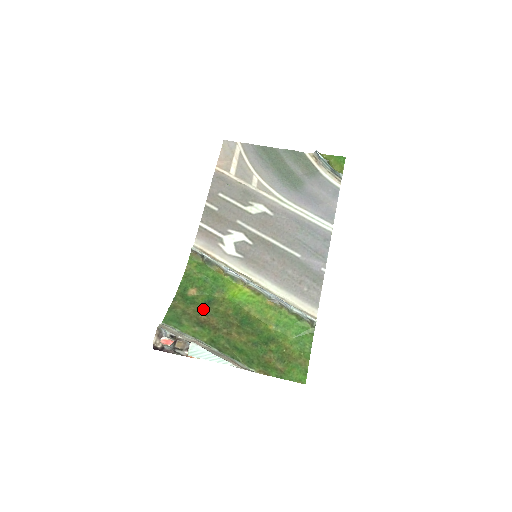
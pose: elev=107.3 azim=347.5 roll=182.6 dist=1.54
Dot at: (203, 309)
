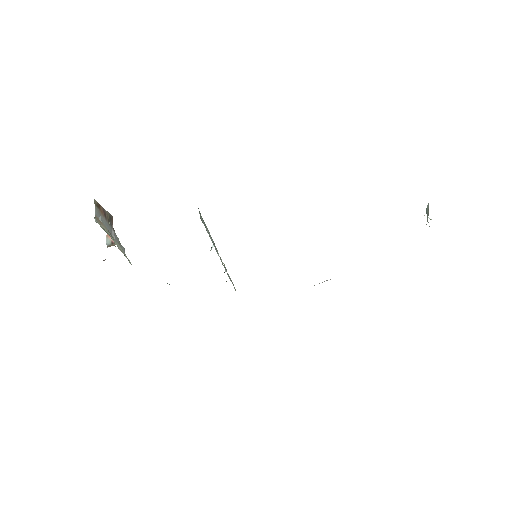
Dot at: occluded
